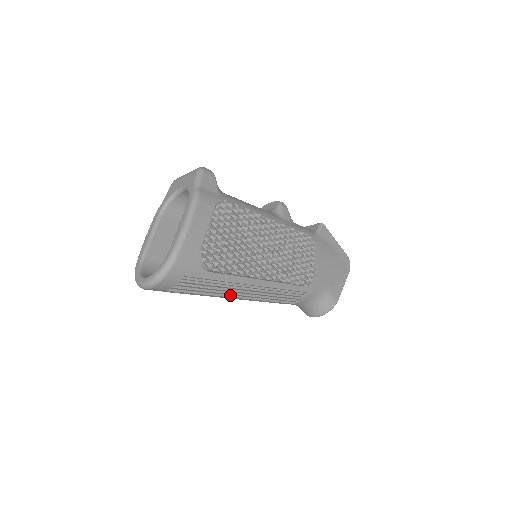
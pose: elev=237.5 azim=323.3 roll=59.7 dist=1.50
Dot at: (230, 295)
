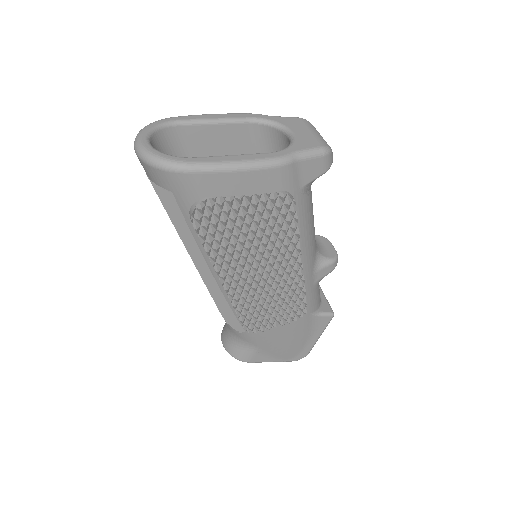
Dot at: occluded
